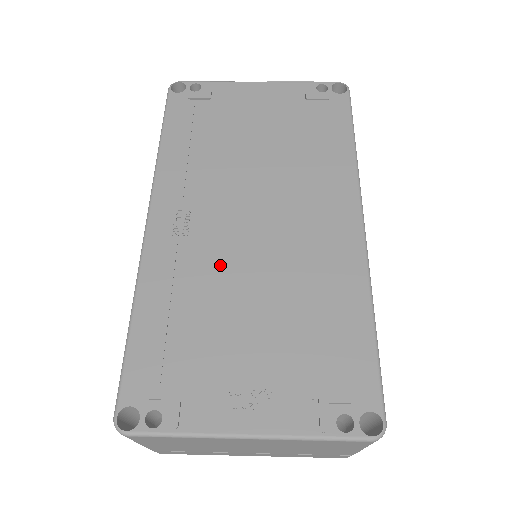
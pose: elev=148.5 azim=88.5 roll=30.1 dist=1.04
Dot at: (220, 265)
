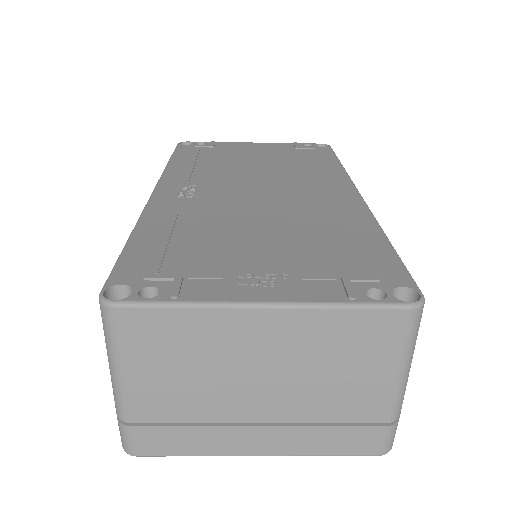
Dot at: (225, 211)
